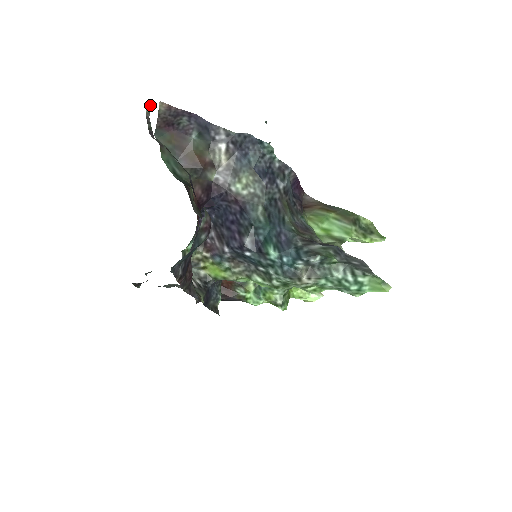
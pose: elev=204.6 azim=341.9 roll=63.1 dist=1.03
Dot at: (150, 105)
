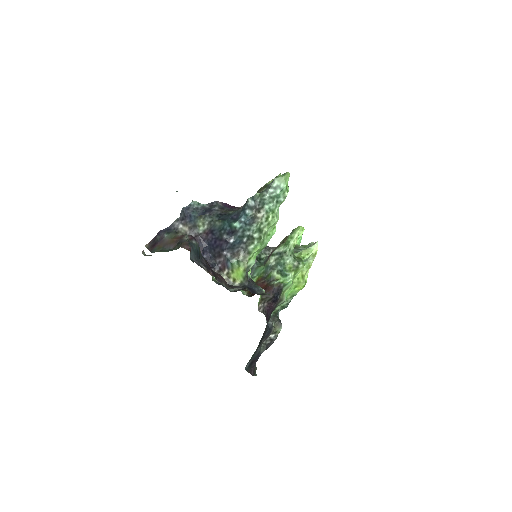
Dot at: (143, 252)
